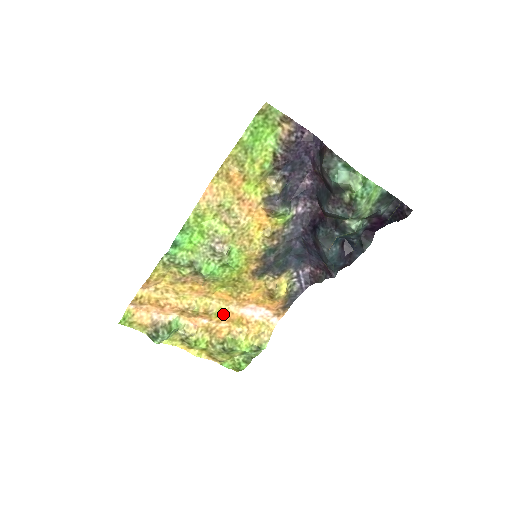
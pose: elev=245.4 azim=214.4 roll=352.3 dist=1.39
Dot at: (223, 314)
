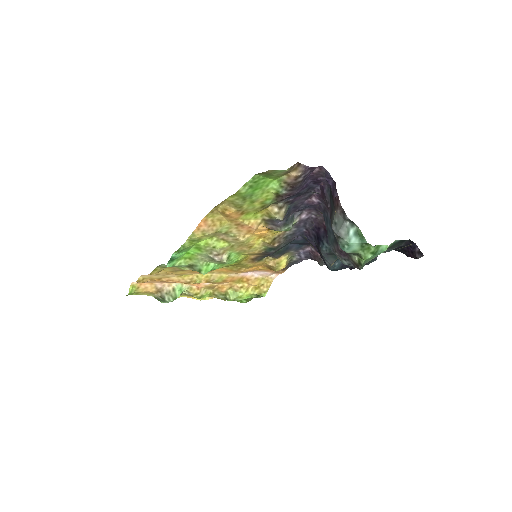
Dot at: (224, 279)
